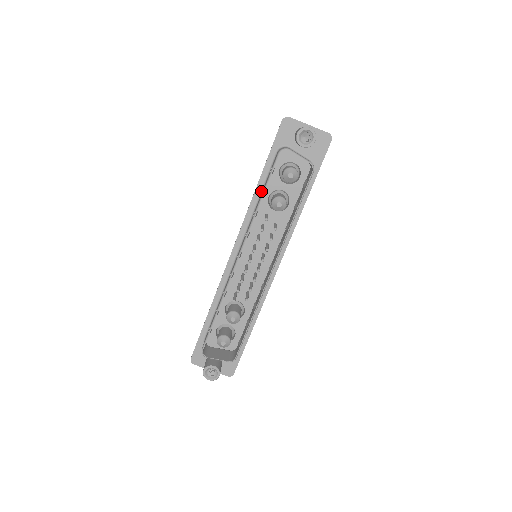
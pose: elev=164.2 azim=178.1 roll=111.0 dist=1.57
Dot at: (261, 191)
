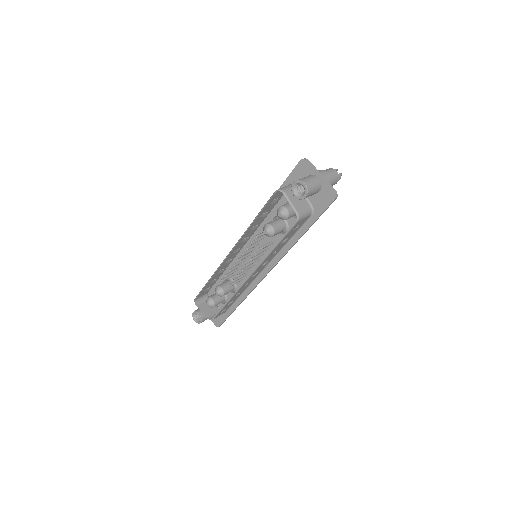
Dot at: occluded
